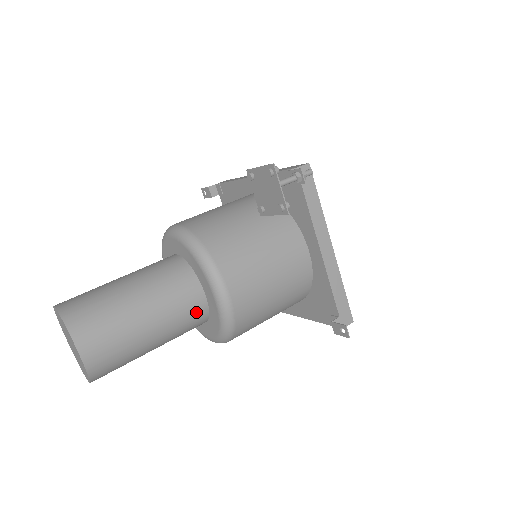
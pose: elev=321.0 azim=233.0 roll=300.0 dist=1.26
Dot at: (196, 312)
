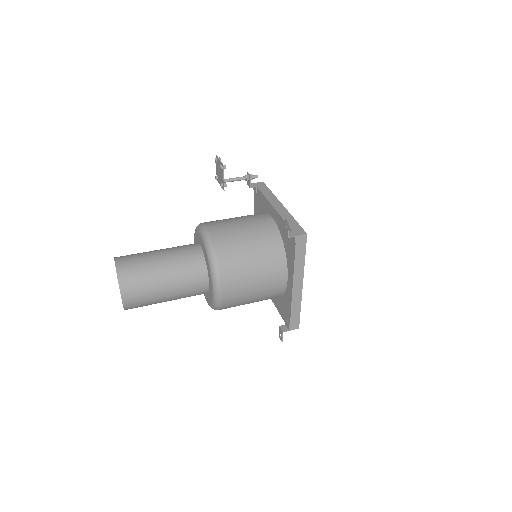
Dot at: (194, 255)
